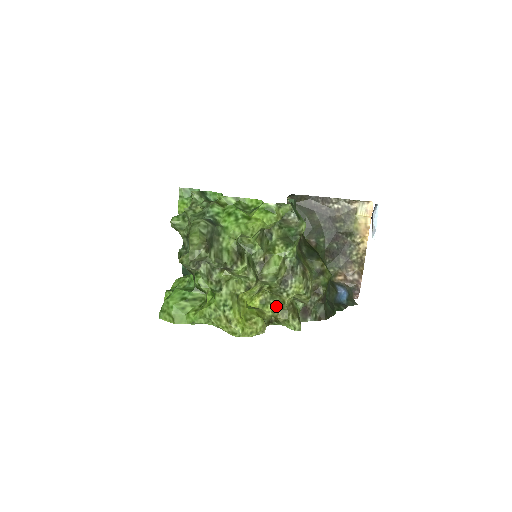
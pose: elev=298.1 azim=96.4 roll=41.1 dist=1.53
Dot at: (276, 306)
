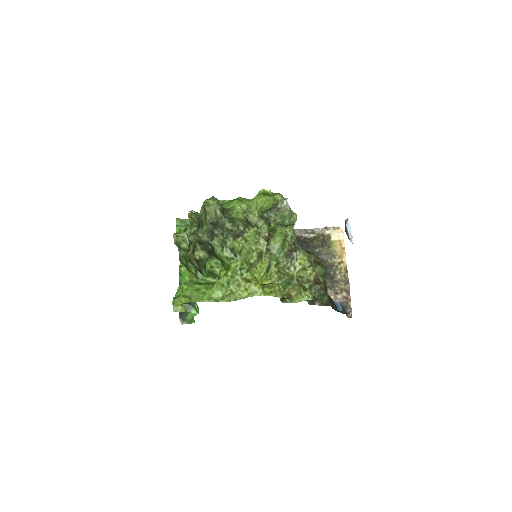
Dot at: (286, 284)
